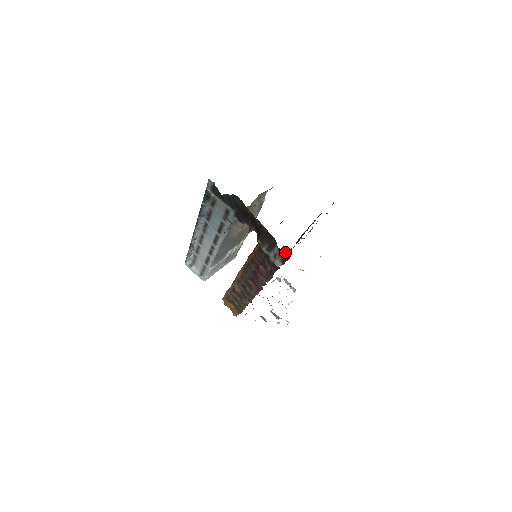
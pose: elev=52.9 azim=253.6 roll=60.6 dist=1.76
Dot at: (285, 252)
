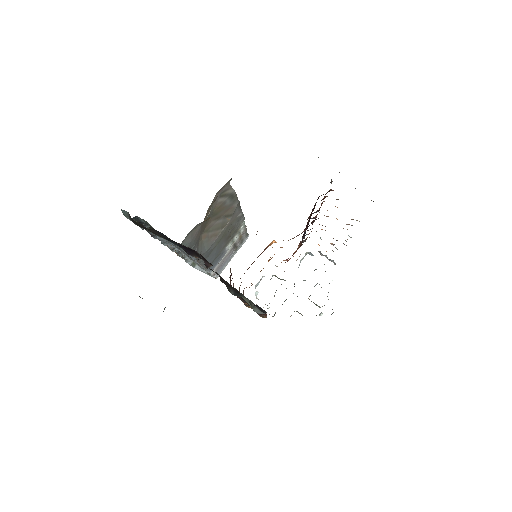
Dot at: (257, 305)
